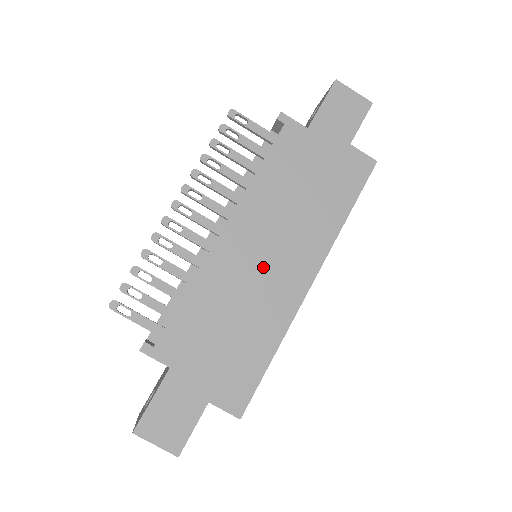
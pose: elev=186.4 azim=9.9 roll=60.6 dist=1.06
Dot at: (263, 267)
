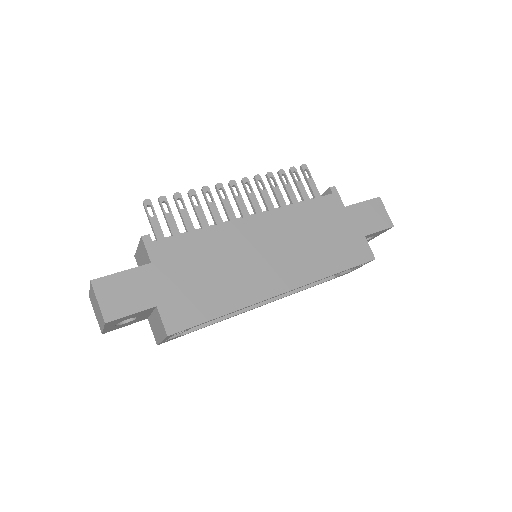
Dot at: (260, 257)
